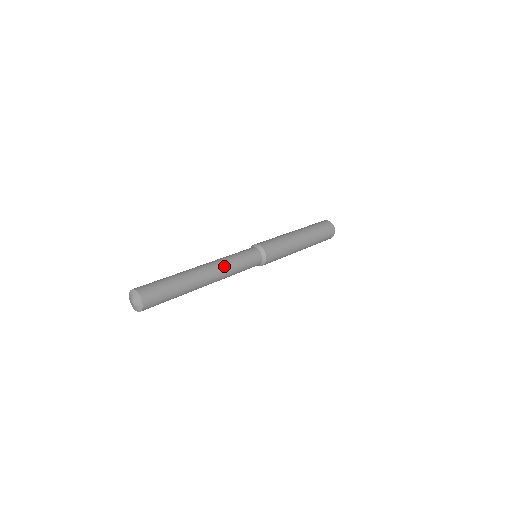
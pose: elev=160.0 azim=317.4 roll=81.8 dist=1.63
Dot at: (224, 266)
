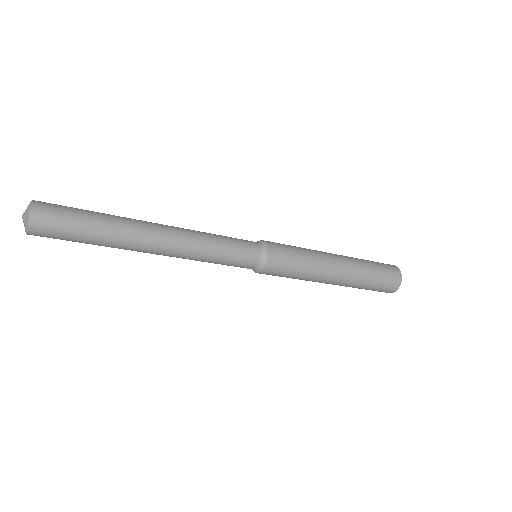
Dot at: (191, 240)
